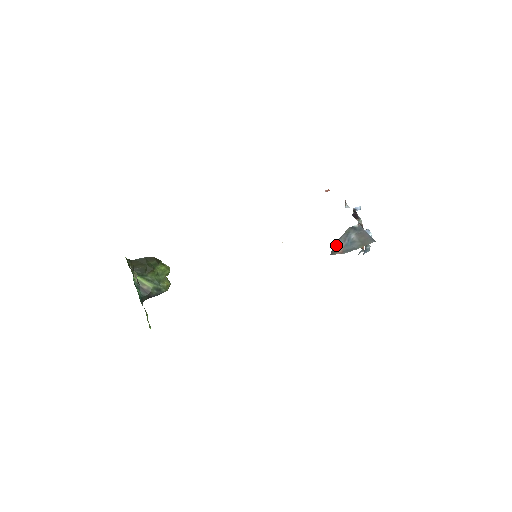
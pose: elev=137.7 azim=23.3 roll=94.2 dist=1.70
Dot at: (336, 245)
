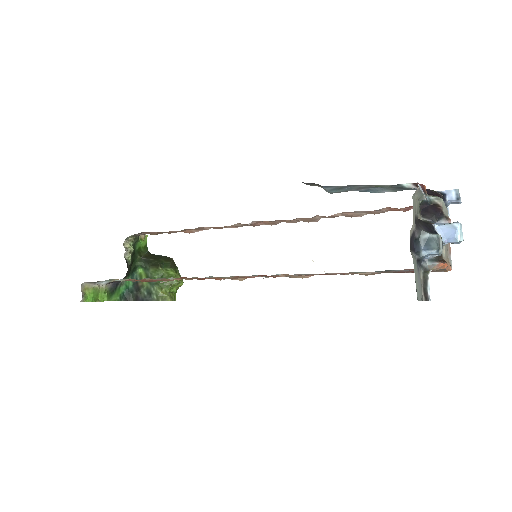
Dot at: (337, 192)
